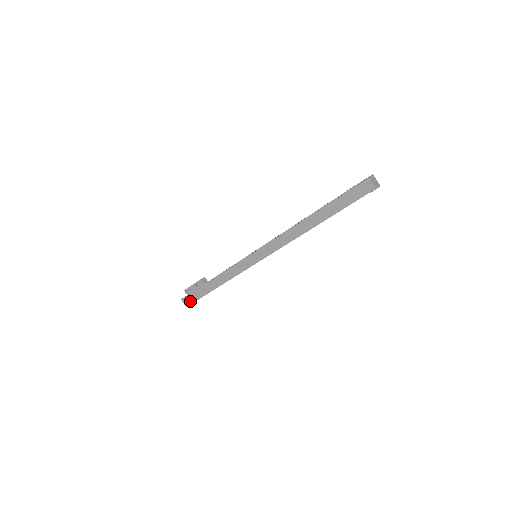
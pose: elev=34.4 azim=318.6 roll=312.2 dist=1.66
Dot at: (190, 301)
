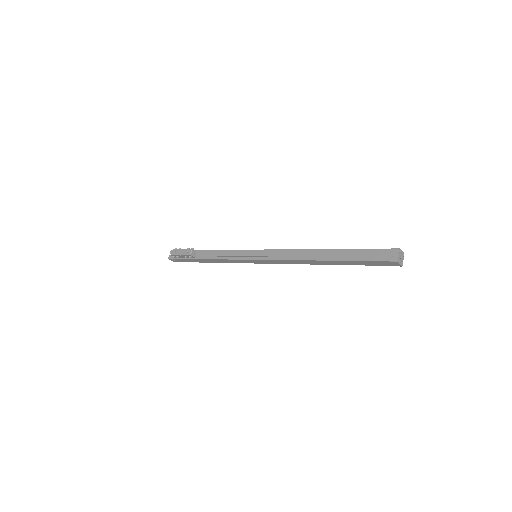
Dot at: (179, 261)
